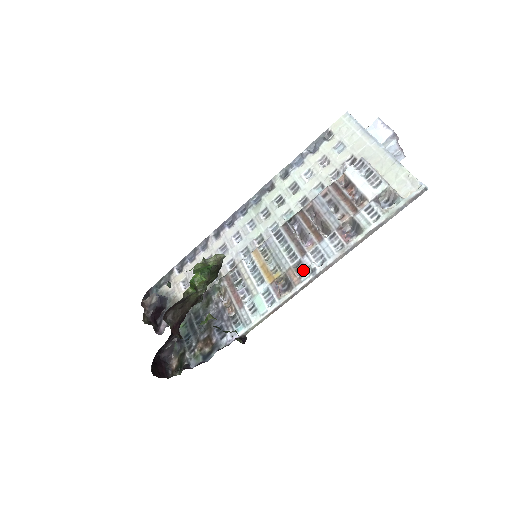
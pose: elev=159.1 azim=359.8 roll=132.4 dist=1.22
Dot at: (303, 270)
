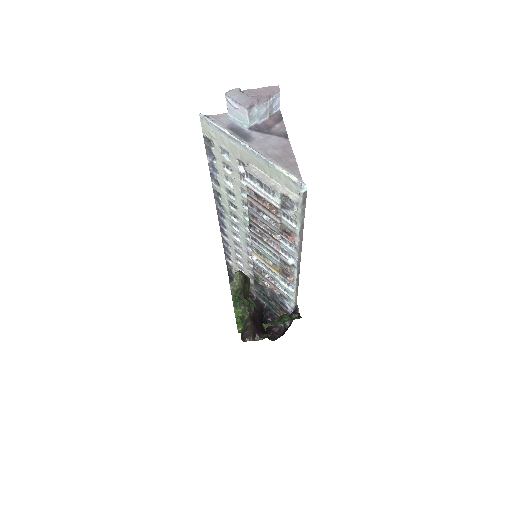
Dot at: (288, 265)
